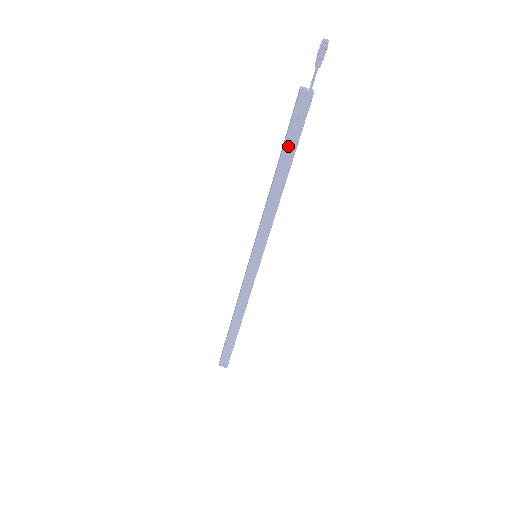
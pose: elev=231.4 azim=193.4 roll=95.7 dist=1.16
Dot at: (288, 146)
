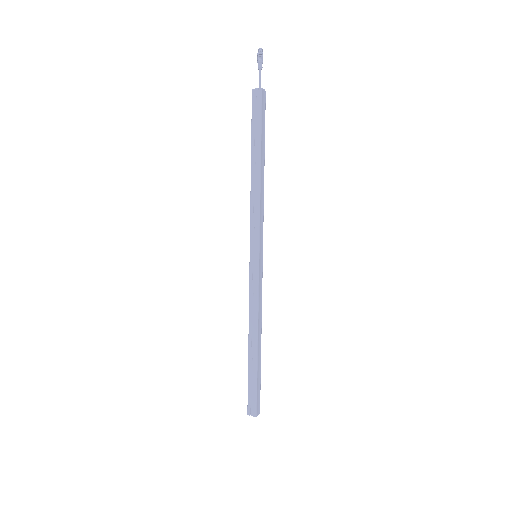
Dot at: (255, 136)
